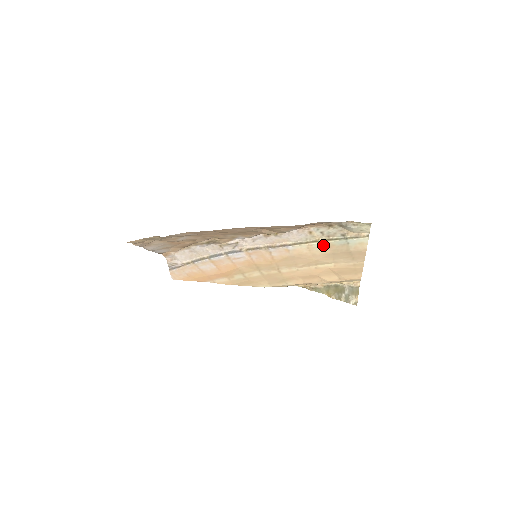
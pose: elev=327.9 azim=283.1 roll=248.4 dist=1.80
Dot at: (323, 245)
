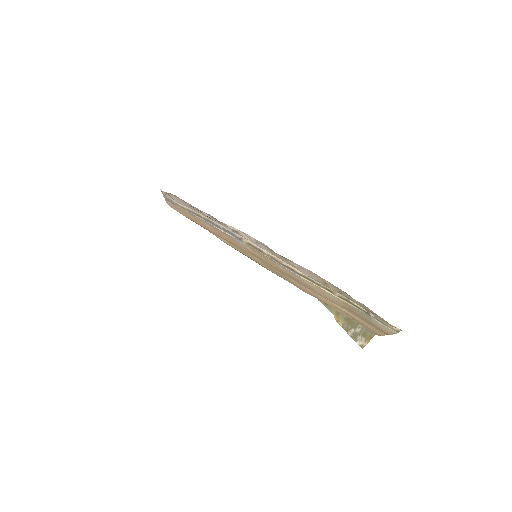
Dot at: (338, 299)
